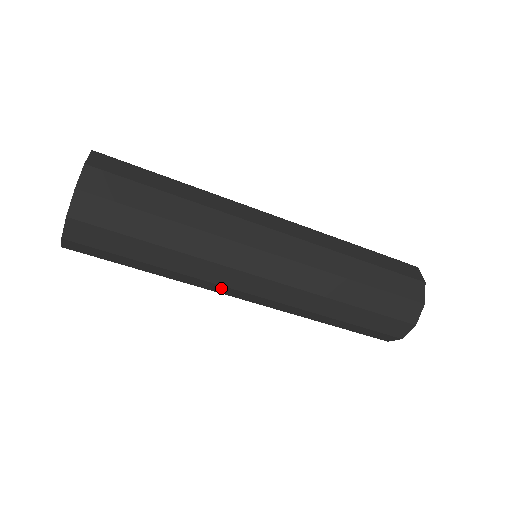
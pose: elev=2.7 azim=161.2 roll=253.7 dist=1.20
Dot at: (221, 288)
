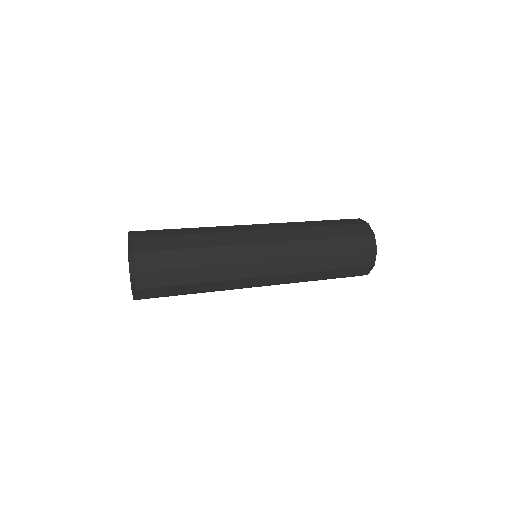
Dot at: occluded
